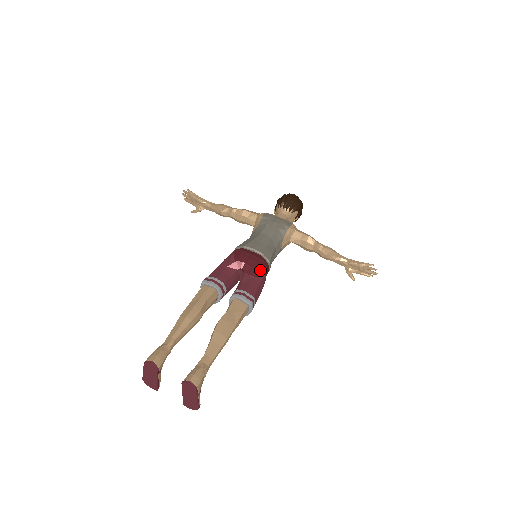
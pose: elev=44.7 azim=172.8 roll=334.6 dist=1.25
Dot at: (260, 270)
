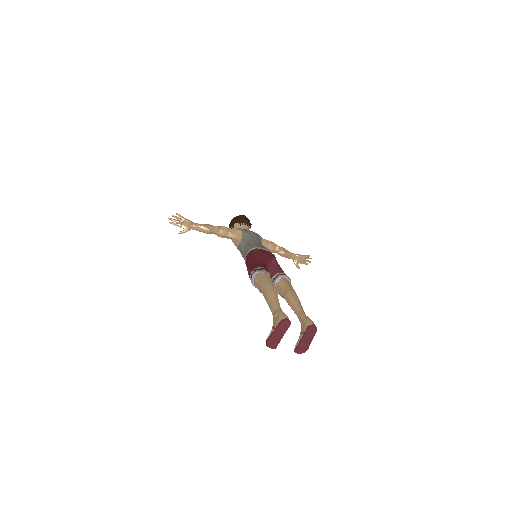
Dot at: occluded
